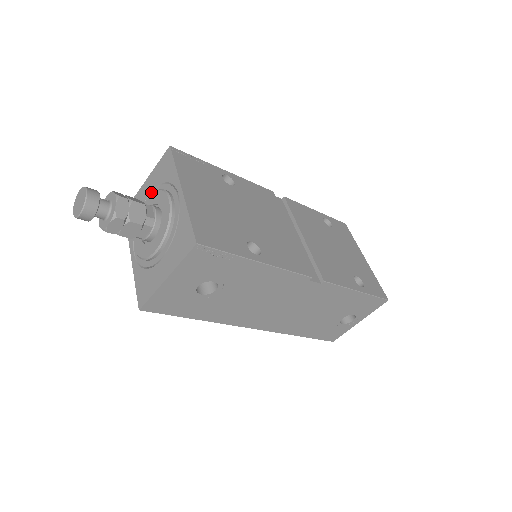
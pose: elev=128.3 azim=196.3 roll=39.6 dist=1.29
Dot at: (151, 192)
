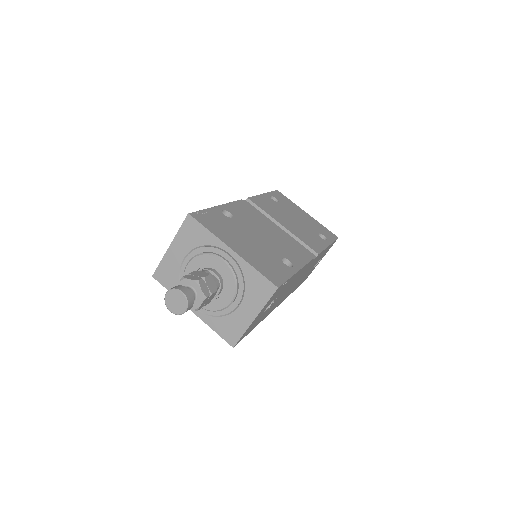
Dot at: (186, 256)
